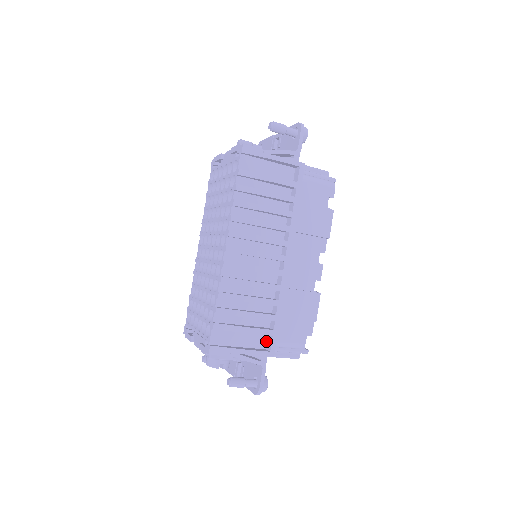
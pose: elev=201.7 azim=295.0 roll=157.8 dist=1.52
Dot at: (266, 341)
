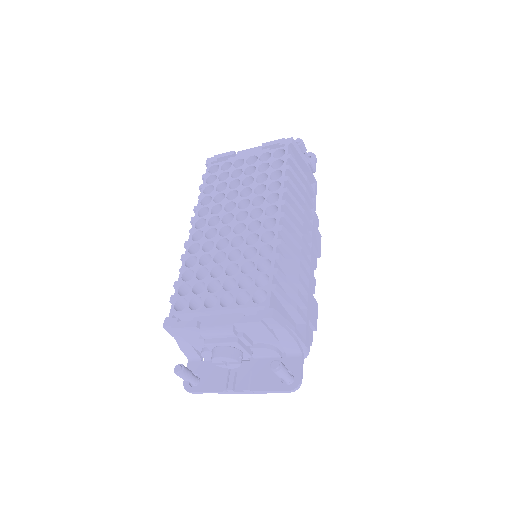
Dot at: occluded
